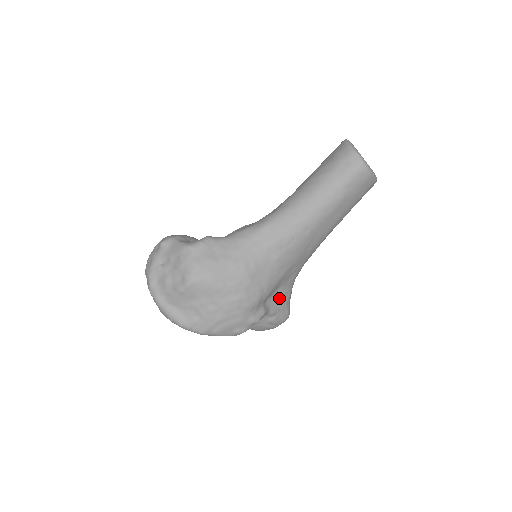
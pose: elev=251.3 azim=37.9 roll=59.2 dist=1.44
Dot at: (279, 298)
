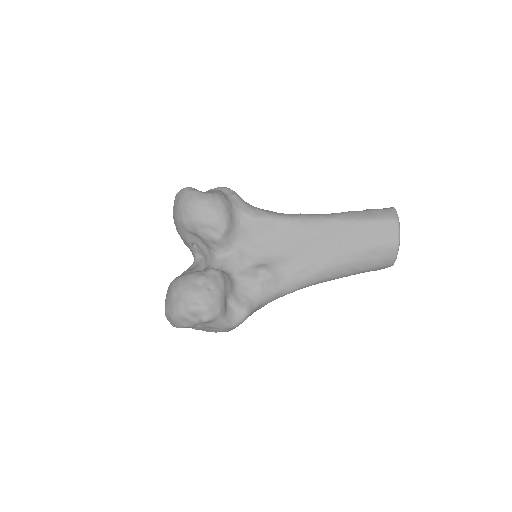
Dot at: occluded
